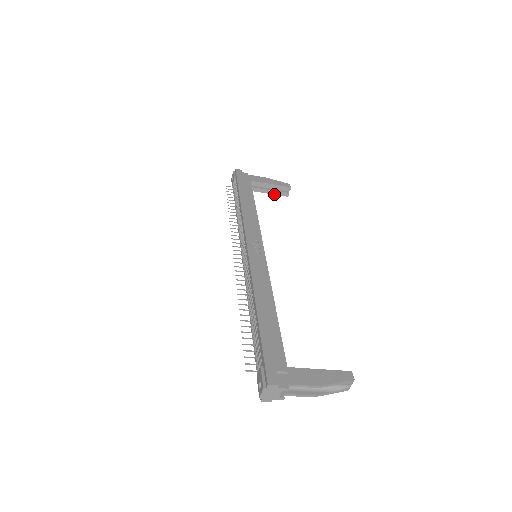
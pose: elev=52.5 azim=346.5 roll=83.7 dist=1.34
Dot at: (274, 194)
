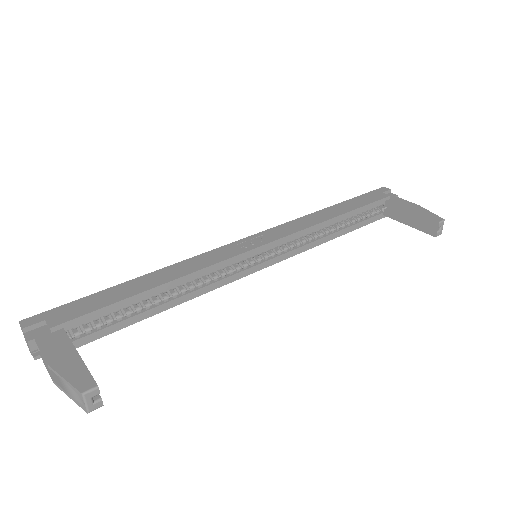
Dot at: (417, 228)
